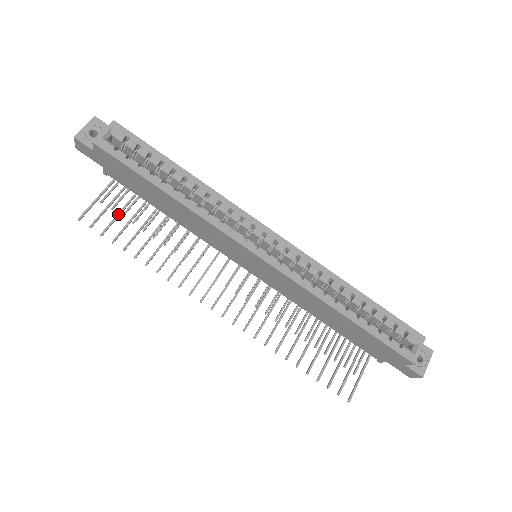
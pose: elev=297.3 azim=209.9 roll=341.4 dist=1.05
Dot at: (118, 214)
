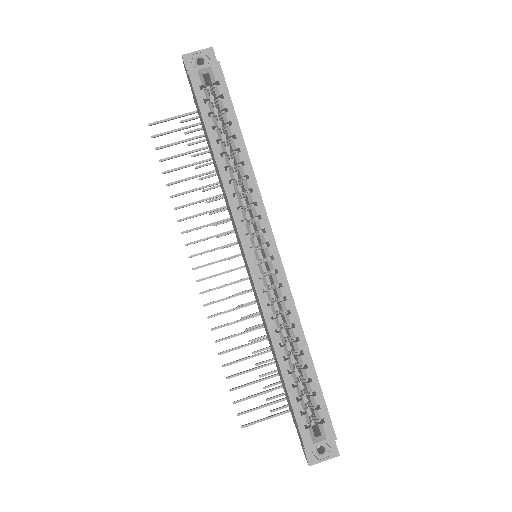
Dot at: (181, 141)
